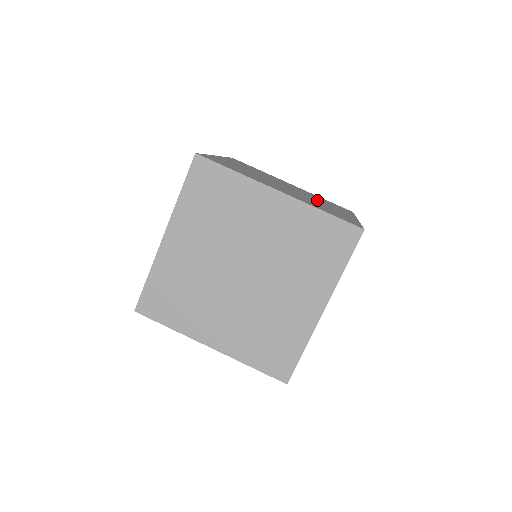
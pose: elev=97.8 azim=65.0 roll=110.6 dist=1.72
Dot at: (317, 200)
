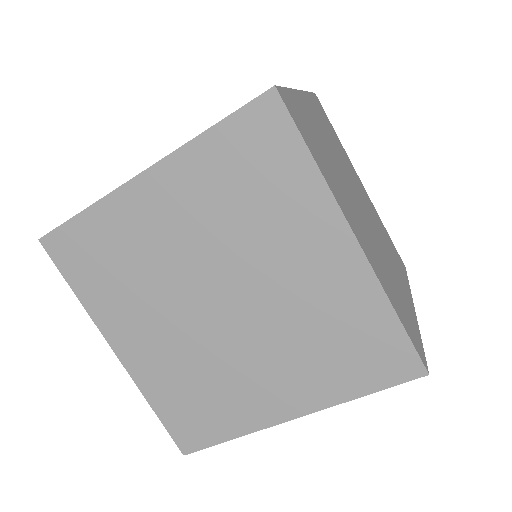
Dot at: (267, 264)
